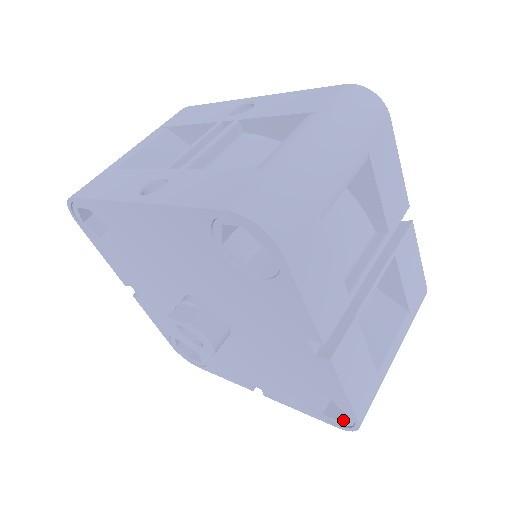
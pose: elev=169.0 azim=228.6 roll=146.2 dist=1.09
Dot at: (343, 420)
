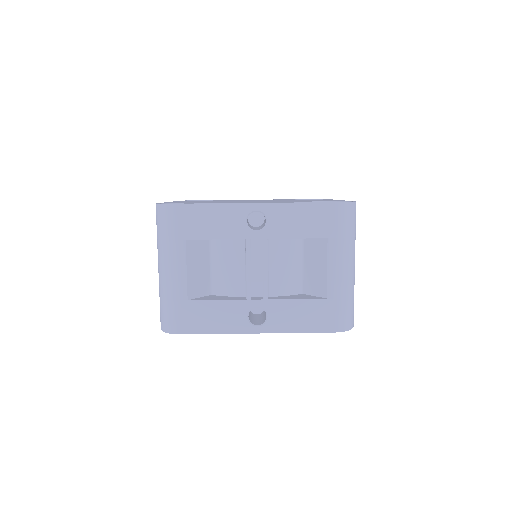
Dot at: occluded
